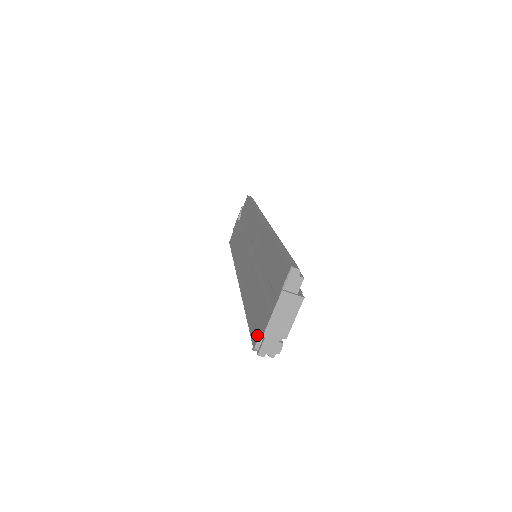
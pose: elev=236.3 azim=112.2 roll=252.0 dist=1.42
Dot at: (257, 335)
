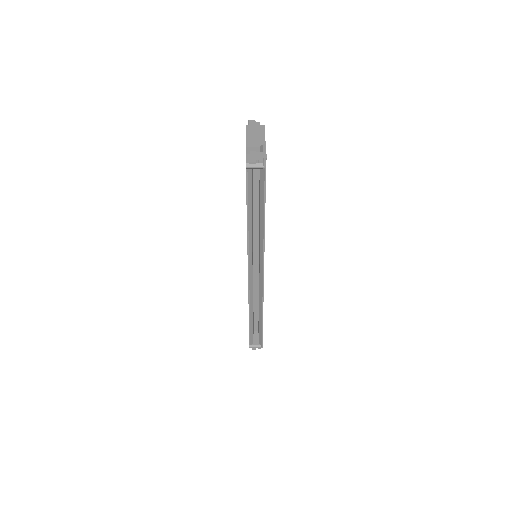
Dot at: occluded
